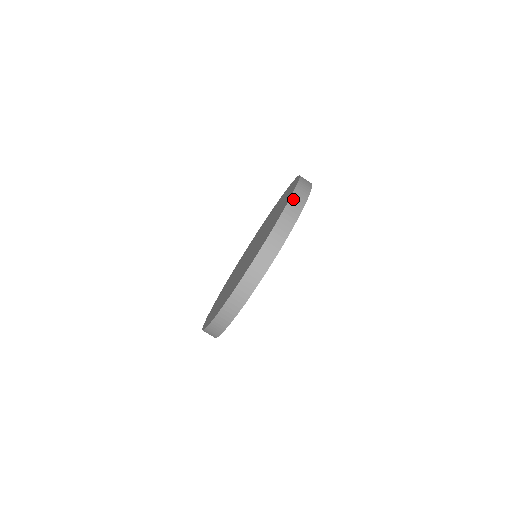
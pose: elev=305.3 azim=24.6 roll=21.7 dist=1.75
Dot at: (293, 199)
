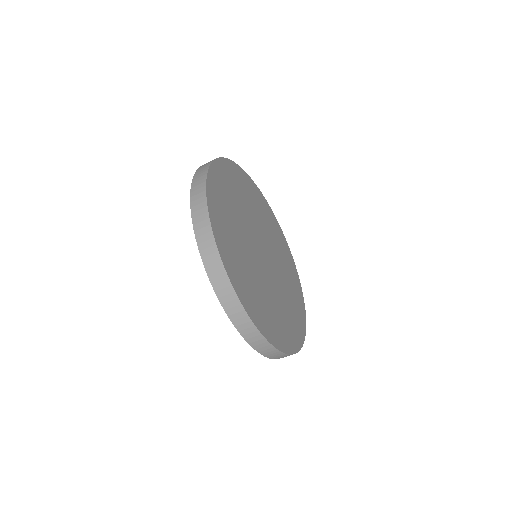
Dot at: (196, 227)
